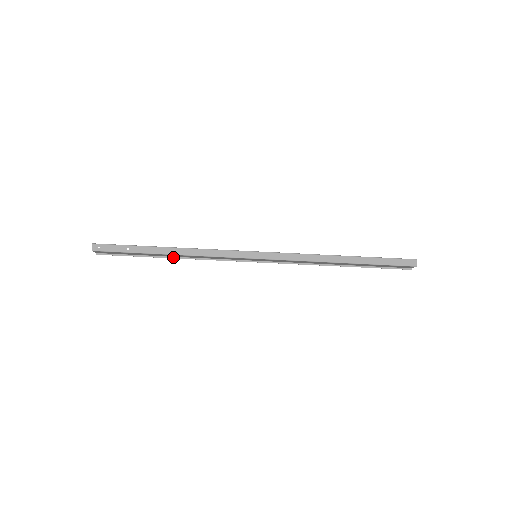
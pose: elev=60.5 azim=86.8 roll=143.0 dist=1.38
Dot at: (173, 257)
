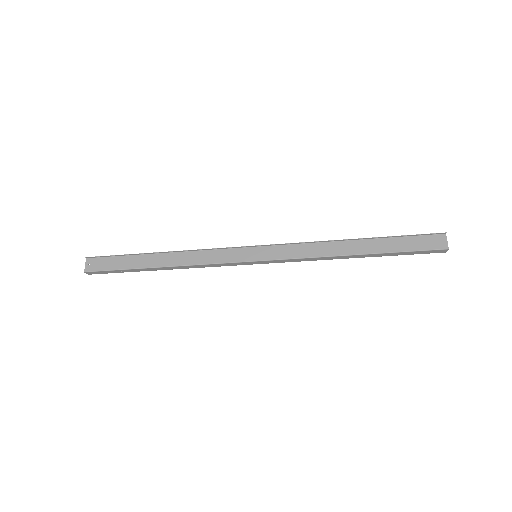
Dot at: occluded
